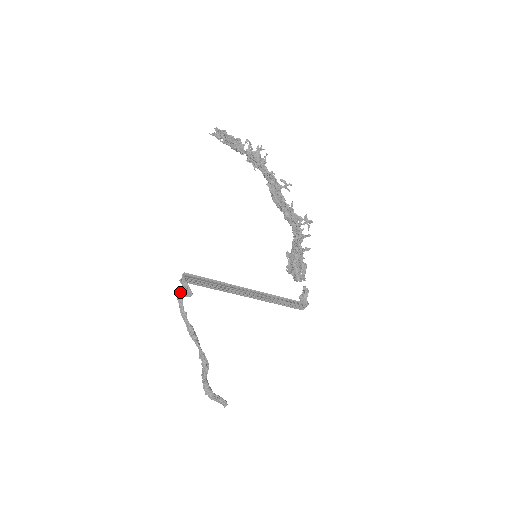
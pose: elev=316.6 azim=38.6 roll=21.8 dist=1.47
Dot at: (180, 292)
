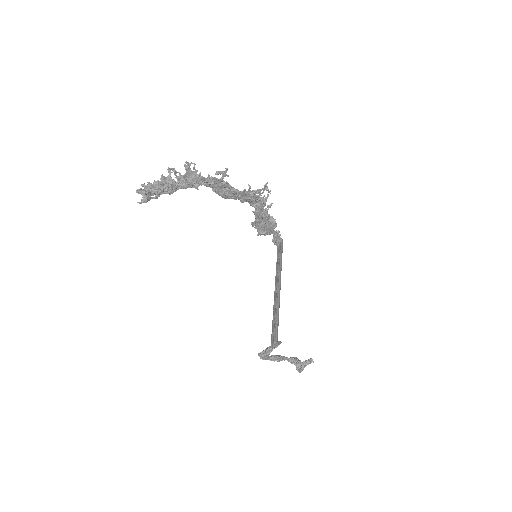
Dot at: (267, 352)
